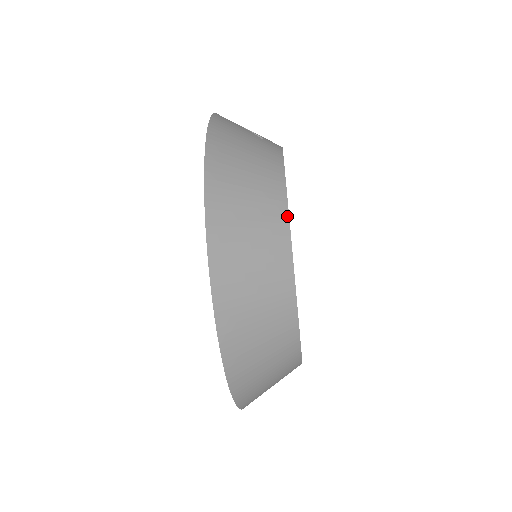
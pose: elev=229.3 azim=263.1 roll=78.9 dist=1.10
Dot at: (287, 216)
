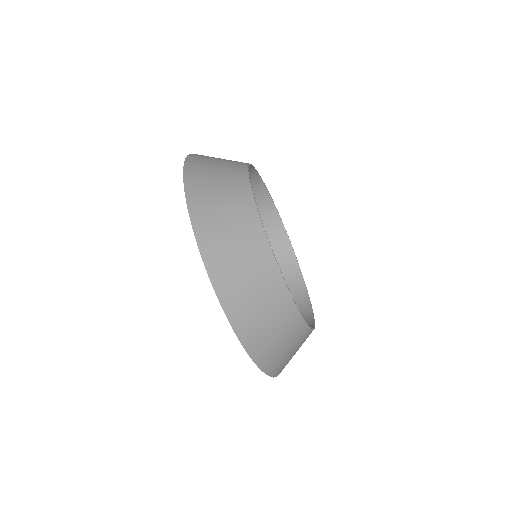
Dot at: (247, 174)
